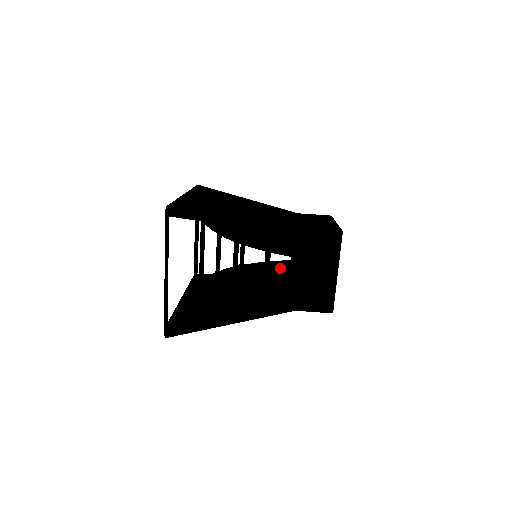
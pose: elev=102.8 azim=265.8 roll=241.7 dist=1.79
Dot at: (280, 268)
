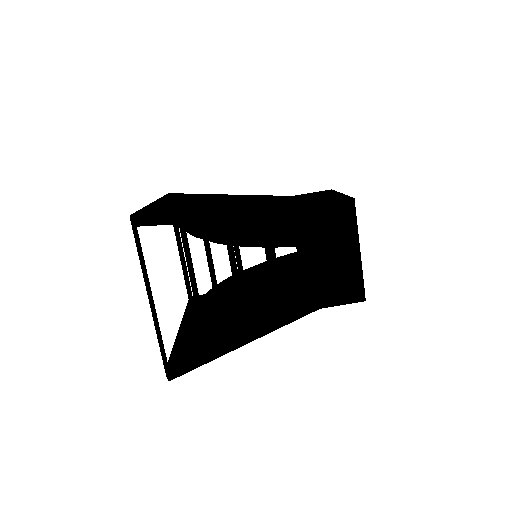
Dot at: (288, 263)
